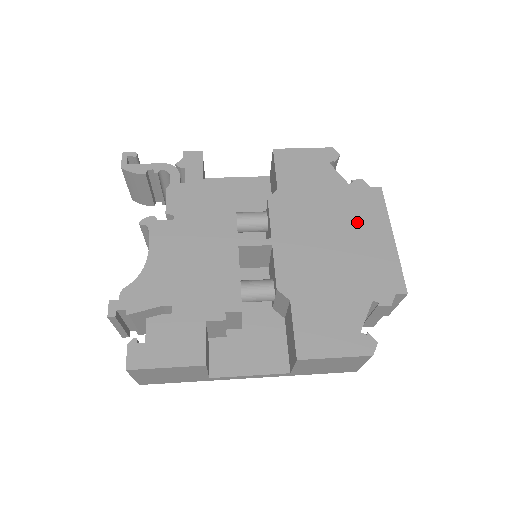
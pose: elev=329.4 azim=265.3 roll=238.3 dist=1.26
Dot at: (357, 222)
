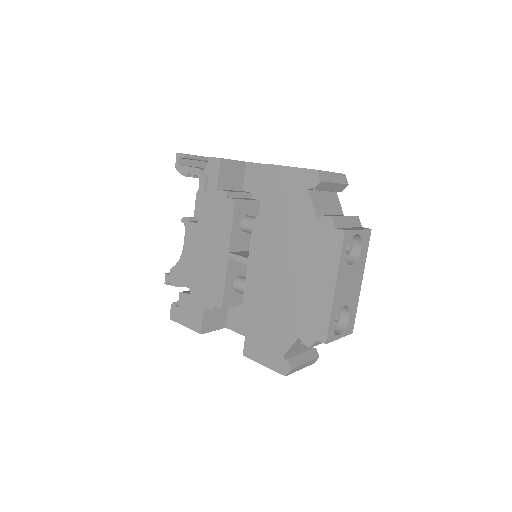
Dot at: (310, 263)
